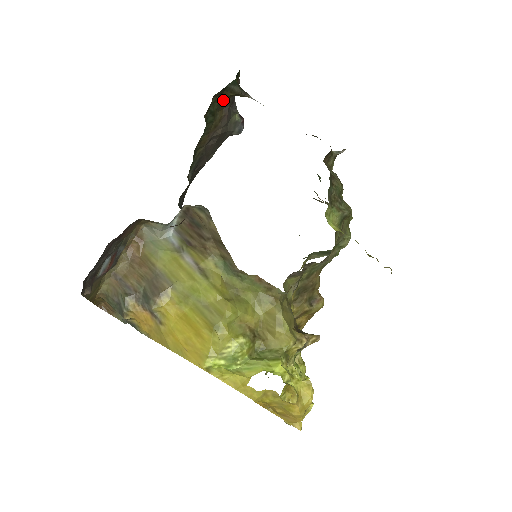
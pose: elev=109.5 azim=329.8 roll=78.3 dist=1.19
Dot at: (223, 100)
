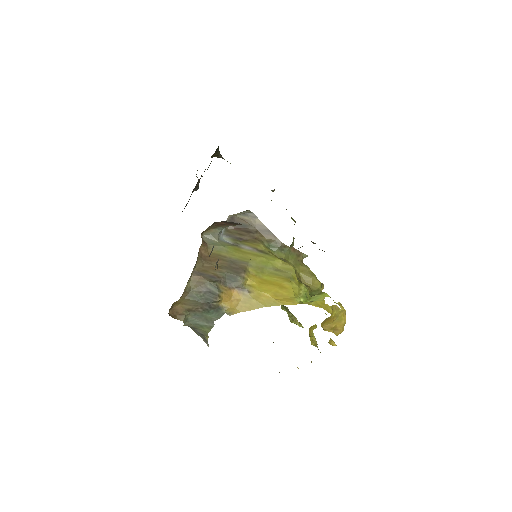
Dot at: occluded
